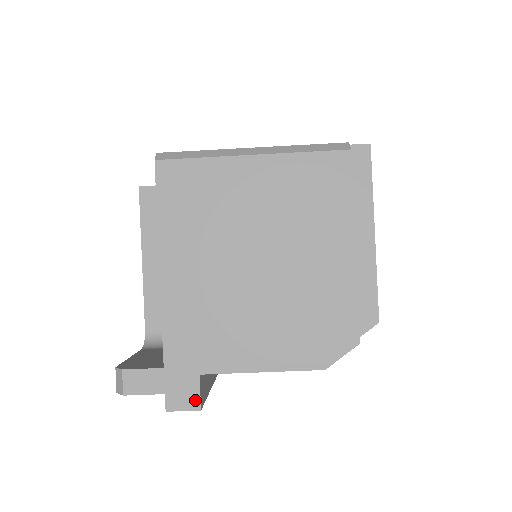
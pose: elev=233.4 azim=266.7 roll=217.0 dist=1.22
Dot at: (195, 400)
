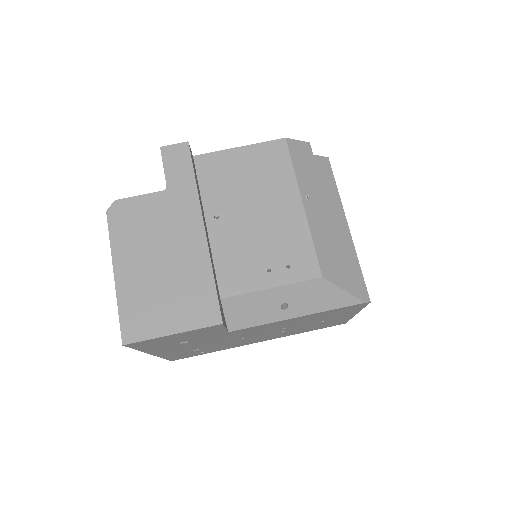
Dot at: occluded
